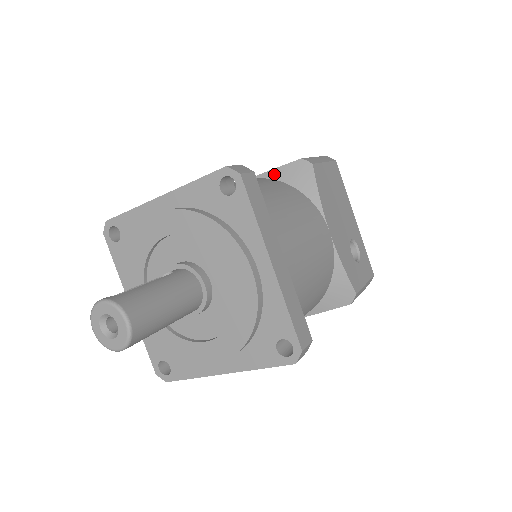
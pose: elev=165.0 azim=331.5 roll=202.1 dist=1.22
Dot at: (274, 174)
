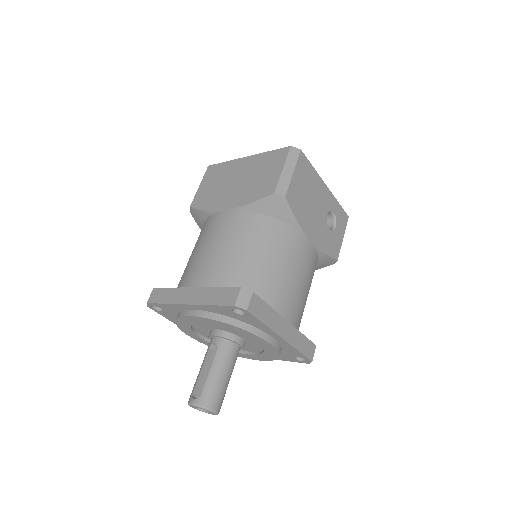
Dot at: (254, 207)
